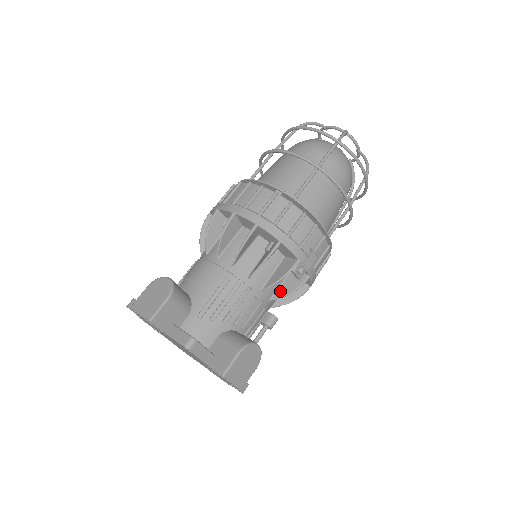
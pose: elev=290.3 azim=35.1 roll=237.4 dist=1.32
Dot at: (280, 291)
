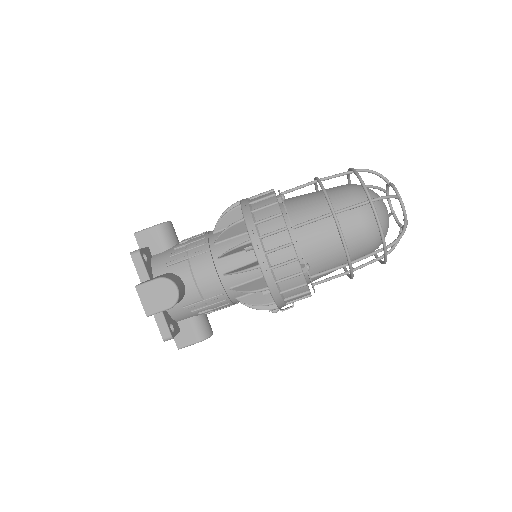
Dot at: occluded
